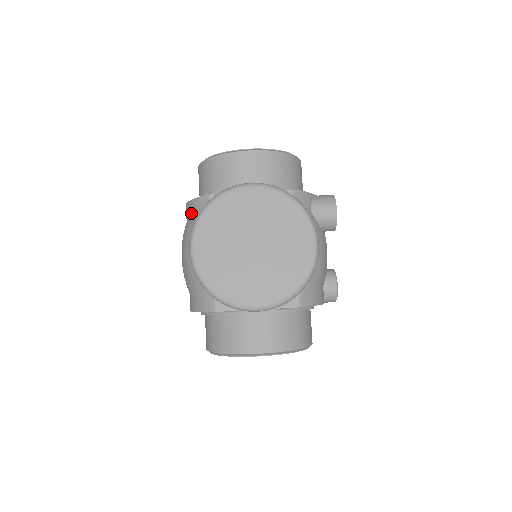
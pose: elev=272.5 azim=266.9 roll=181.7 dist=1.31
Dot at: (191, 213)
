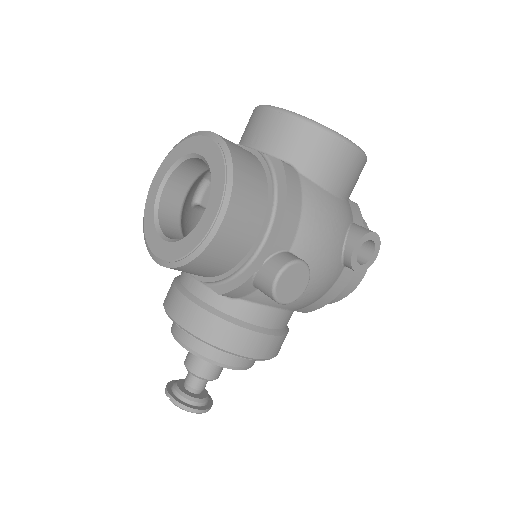
Dot at: occluded
